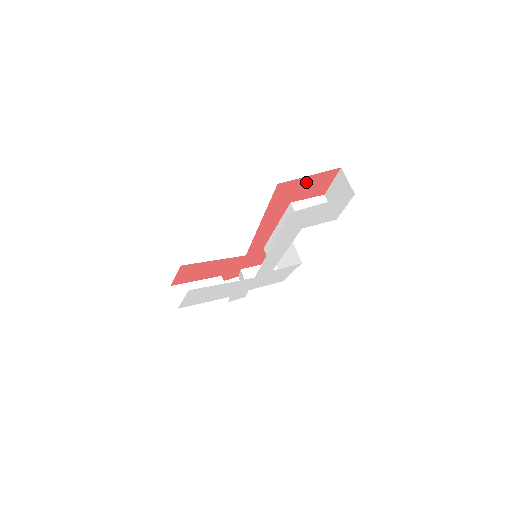
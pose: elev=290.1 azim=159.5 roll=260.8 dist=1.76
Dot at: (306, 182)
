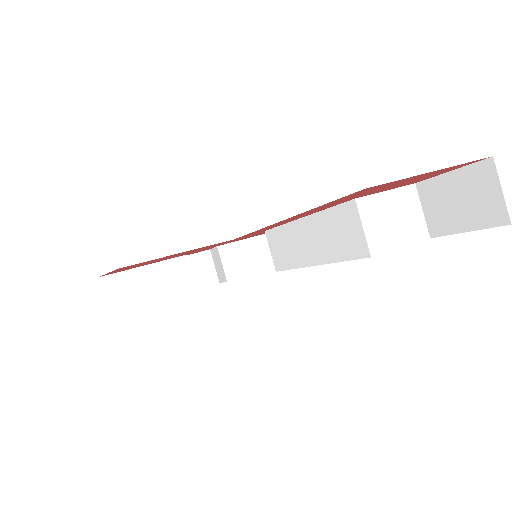
Dot at: (412, 178)
